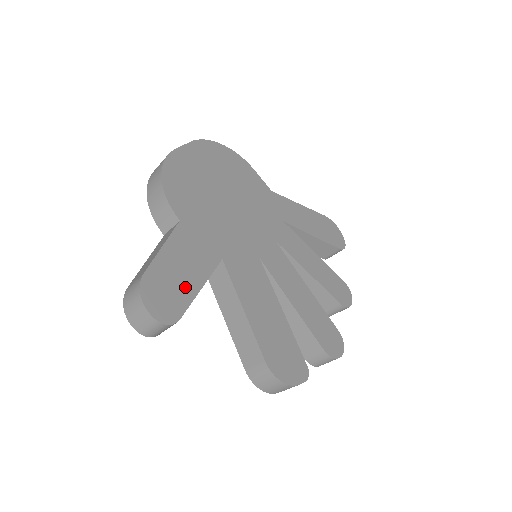
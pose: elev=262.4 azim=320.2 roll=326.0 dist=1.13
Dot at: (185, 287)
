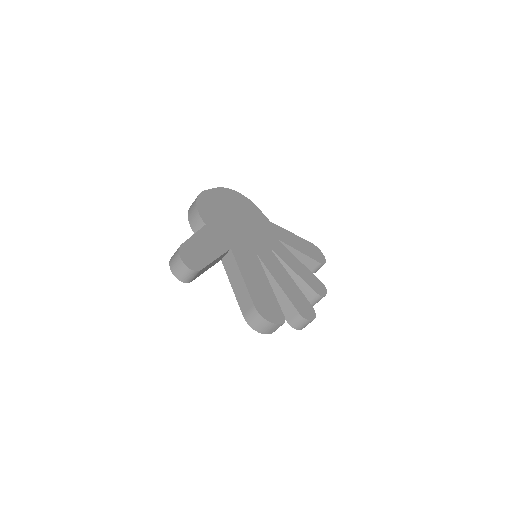
Dot at: (206, 256)
